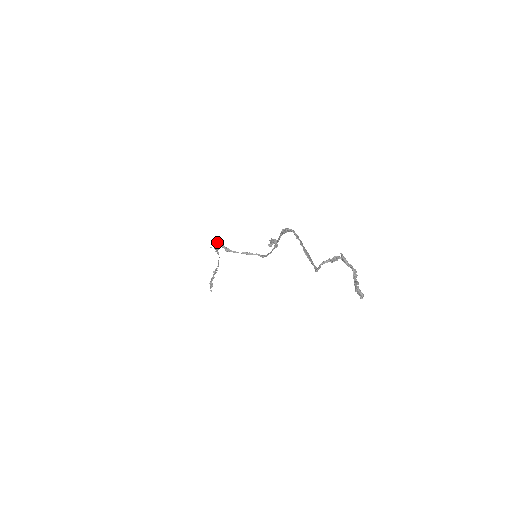
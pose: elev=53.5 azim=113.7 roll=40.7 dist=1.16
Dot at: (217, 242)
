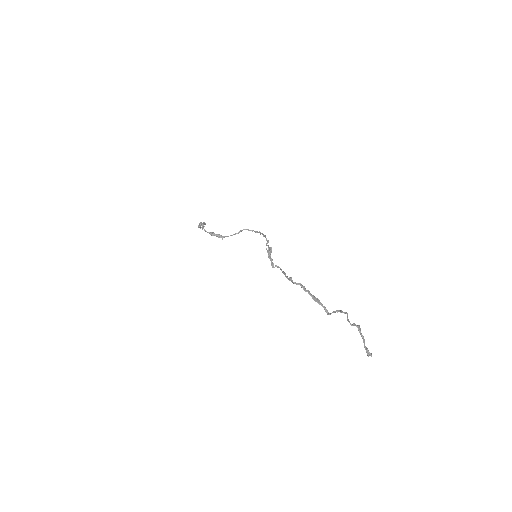
Dot at: (209, 233)
